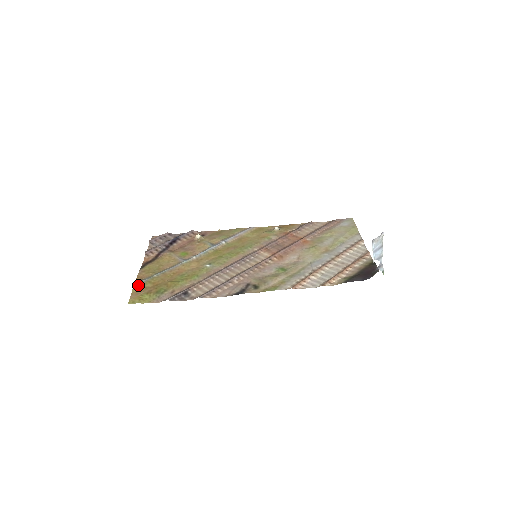
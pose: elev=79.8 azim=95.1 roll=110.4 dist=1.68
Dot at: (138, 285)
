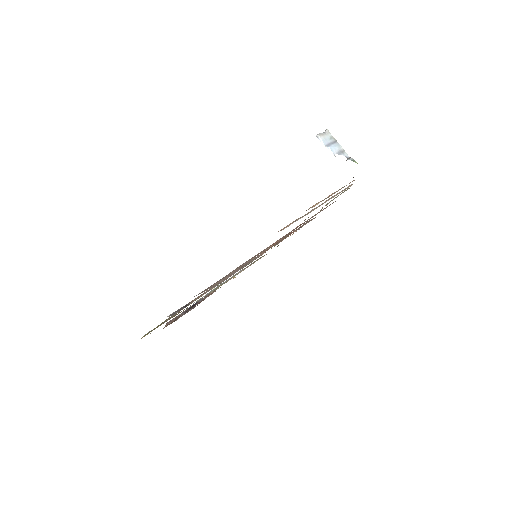
Dot at: occluded
